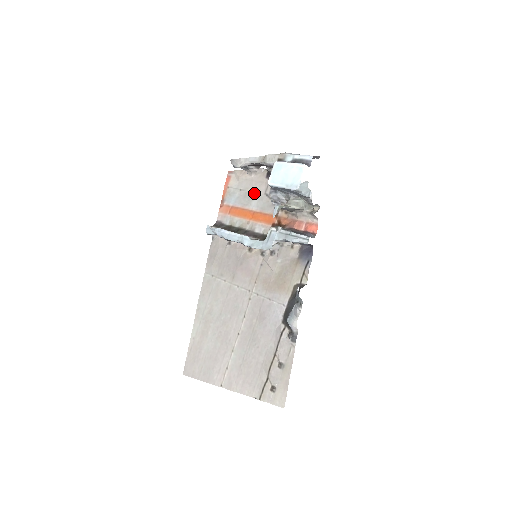
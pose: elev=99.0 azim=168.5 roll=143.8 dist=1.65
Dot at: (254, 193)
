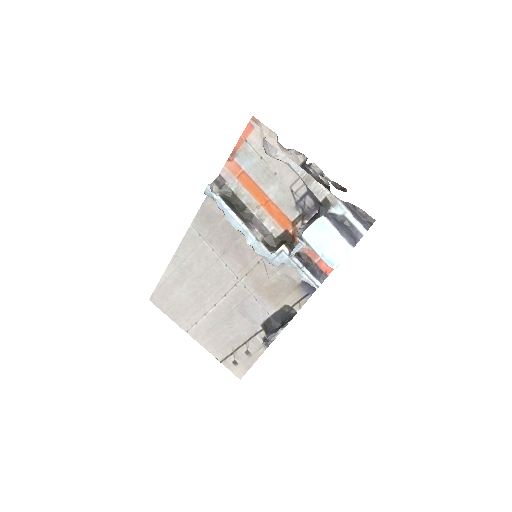
Dot at: (277, 176)
